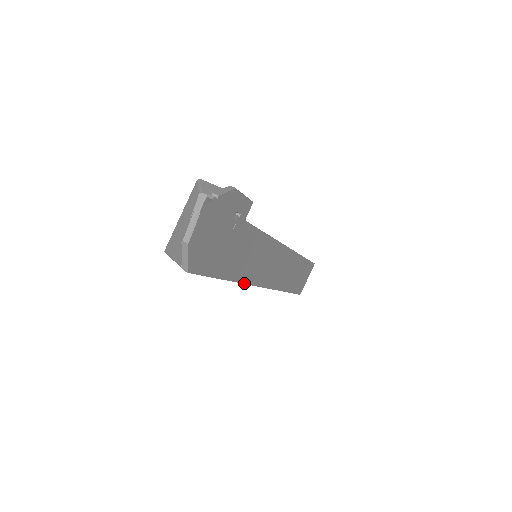
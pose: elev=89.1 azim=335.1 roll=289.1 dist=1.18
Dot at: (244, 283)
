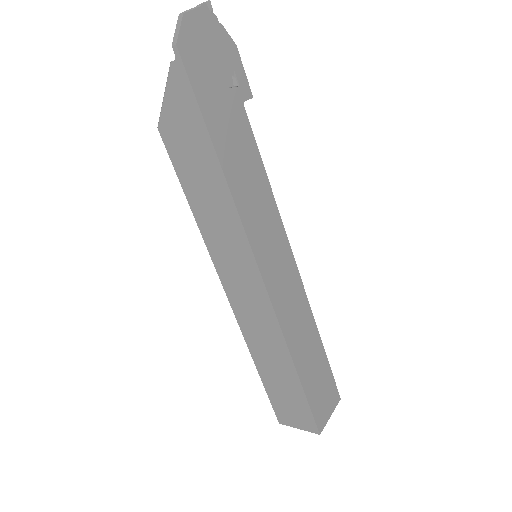
Dot at: (234, 201)
